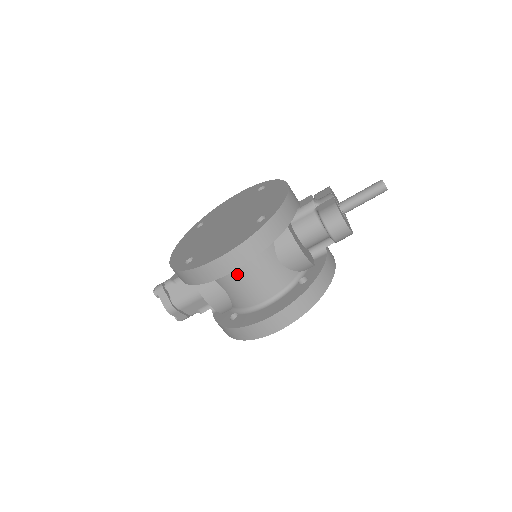
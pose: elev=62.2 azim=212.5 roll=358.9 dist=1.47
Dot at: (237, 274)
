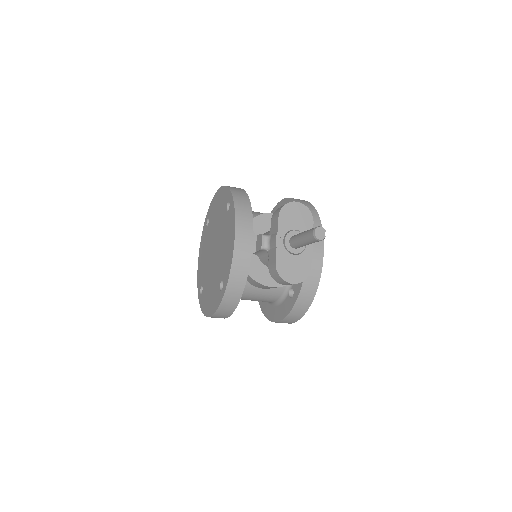
Dot at: occluded
